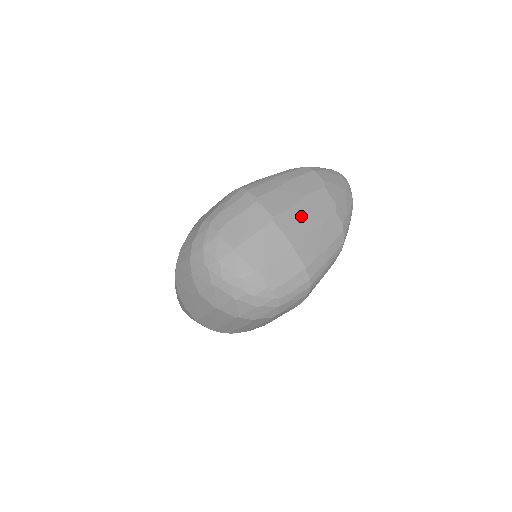
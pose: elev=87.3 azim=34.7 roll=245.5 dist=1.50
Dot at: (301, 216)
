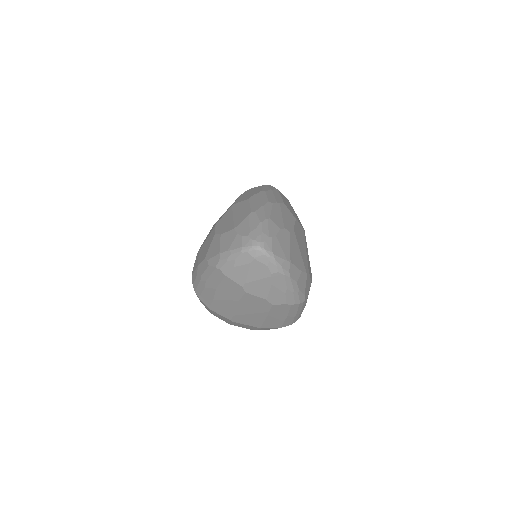
Dot at: (247, 315)
